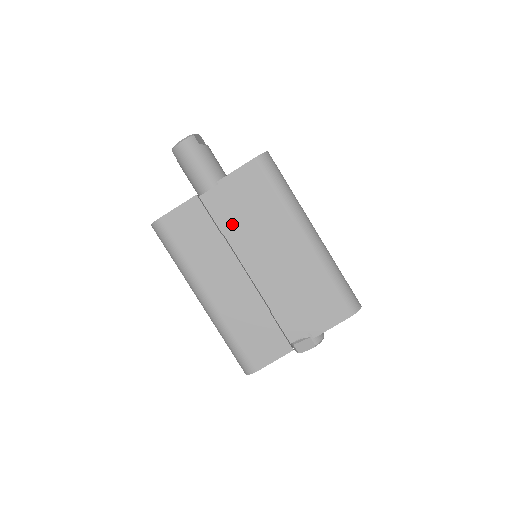
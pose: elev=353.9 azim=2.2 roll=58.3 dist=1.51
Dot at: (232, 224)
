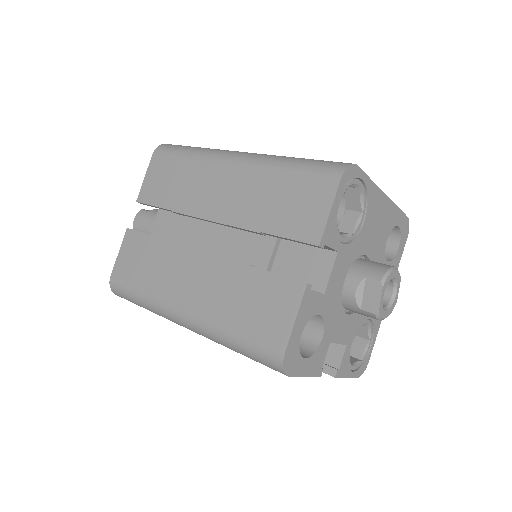
Dot at: occluded
